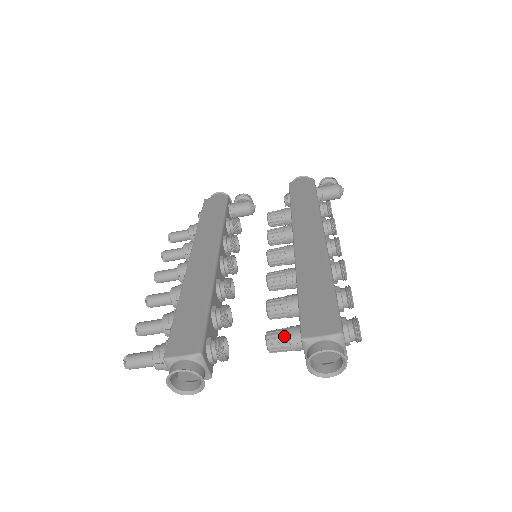
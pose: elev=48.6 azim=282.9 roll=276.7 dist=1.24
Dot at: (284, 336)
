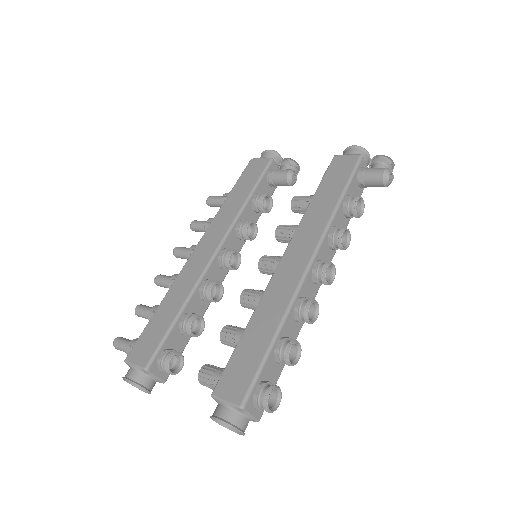
Dot at: (210, 379)
